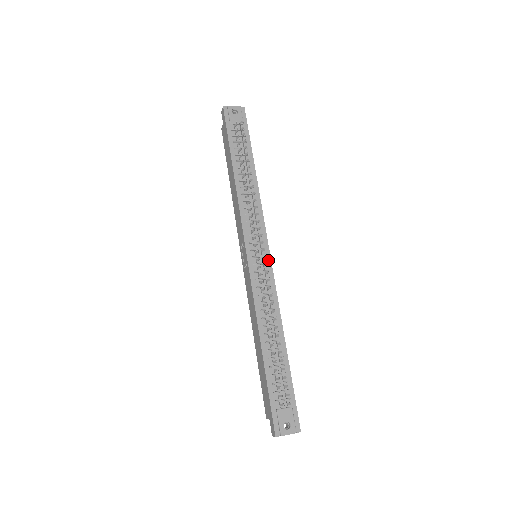
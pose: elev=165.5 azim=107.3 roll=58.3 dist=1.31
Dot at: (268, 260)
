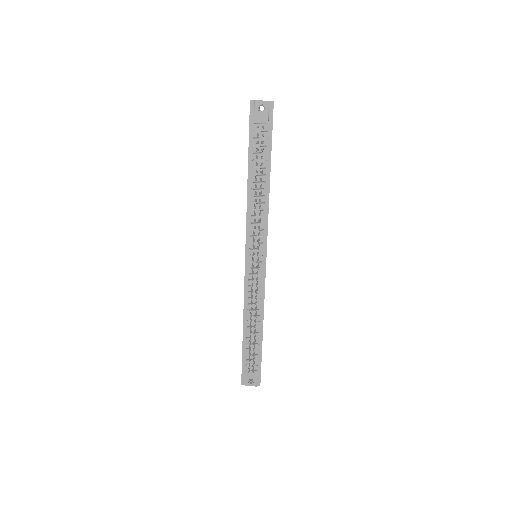
Dot at: (263, 265)
